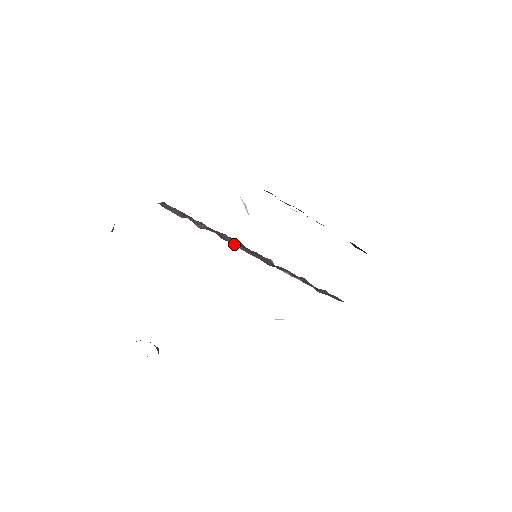
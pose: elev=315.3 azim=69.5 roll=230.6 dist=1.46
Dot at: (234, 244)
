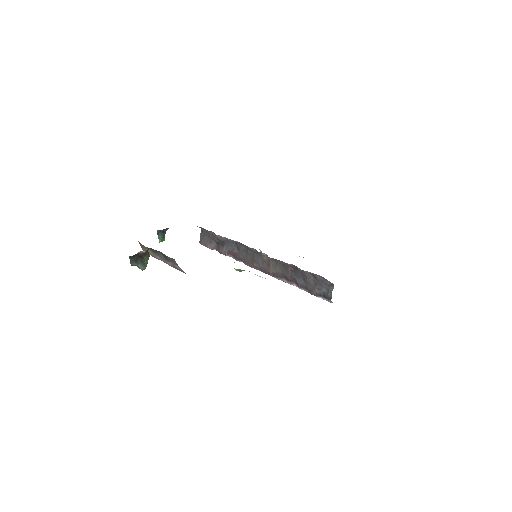
Dot at: (244, 261)
